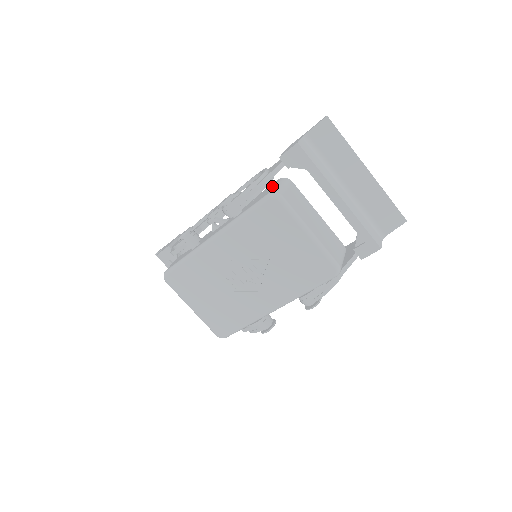
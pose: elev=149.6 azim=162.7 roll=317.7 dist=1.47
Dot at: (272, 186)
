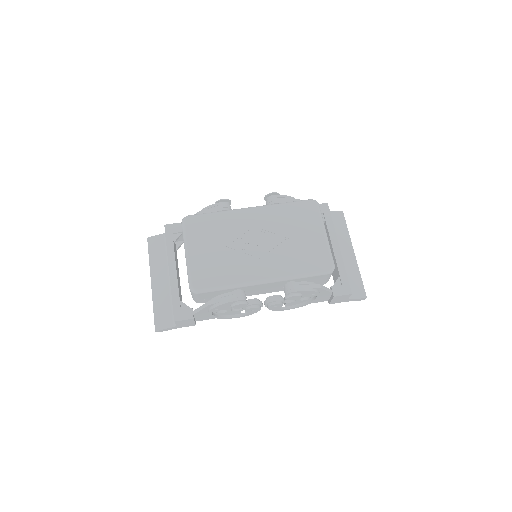
Dot at: occluded
